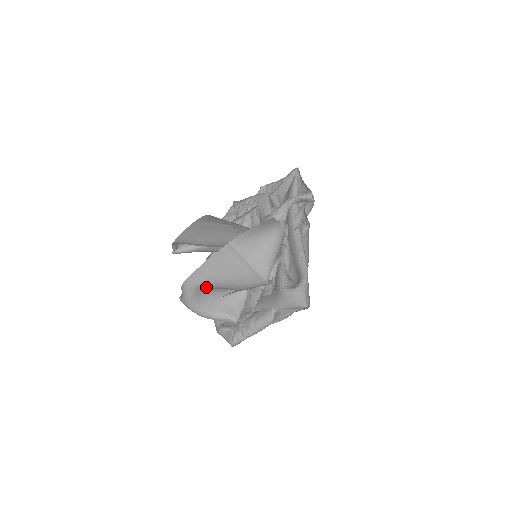
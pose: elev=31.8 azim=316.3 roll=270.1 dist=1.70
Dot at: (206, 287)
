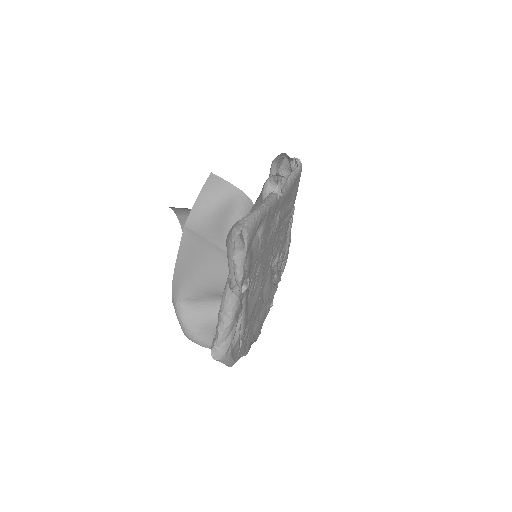
Dot at: (190, 298)
